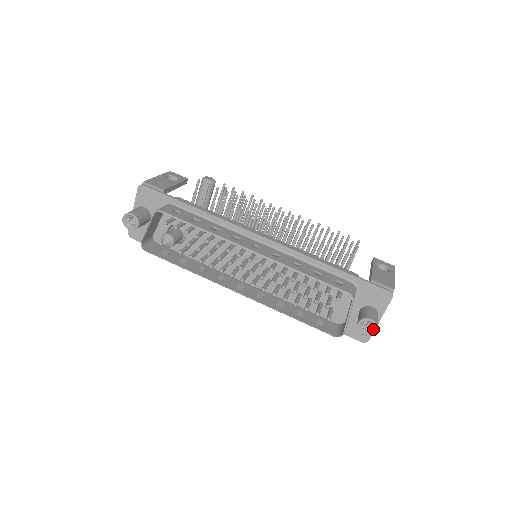
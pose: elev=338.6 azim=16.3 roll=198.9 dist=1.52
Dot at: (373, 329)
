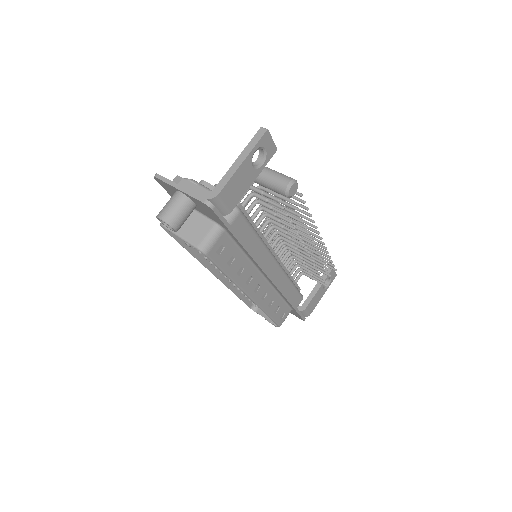
Dot at: occluded
